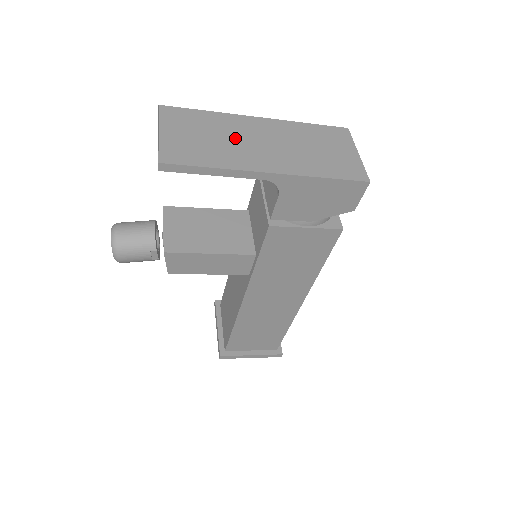
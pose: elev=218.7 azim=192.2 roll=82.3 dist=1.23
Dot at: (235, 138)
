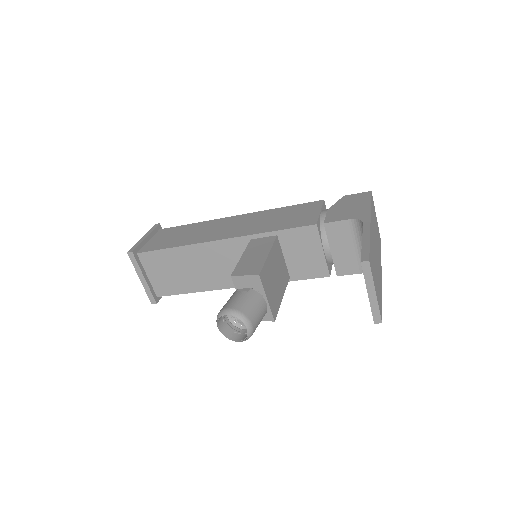
Dot at: (376, 259)
